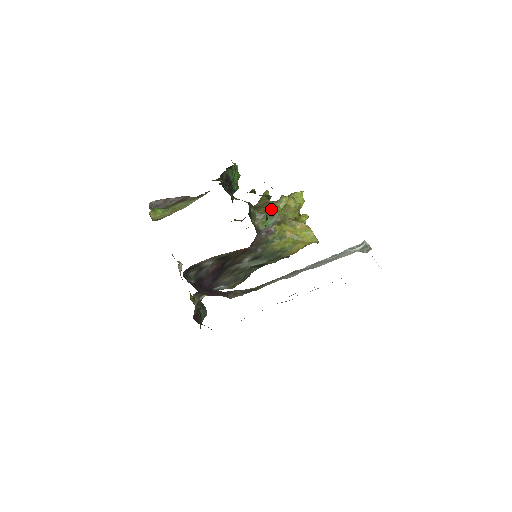
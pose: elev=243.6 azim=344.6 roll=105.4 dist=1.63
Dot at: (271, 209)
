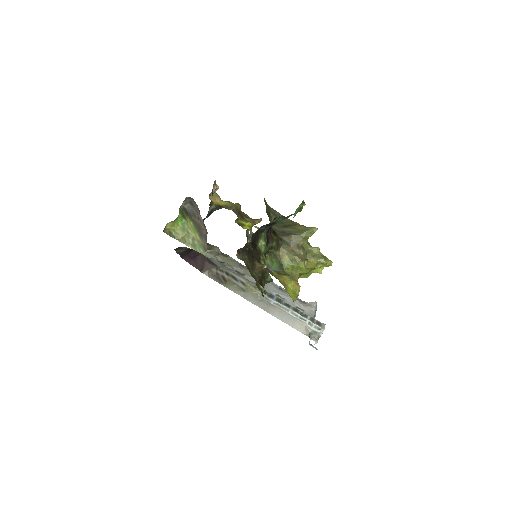
Dot at: (287, 260)
